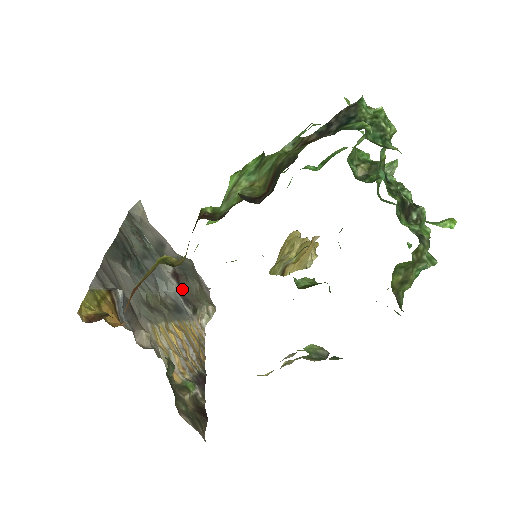
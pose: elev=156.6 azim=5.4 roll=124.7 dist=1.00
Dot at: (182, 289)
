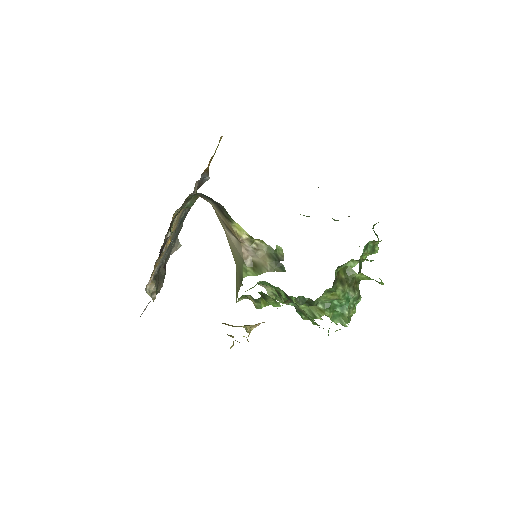
Dot at: (160, 269)
